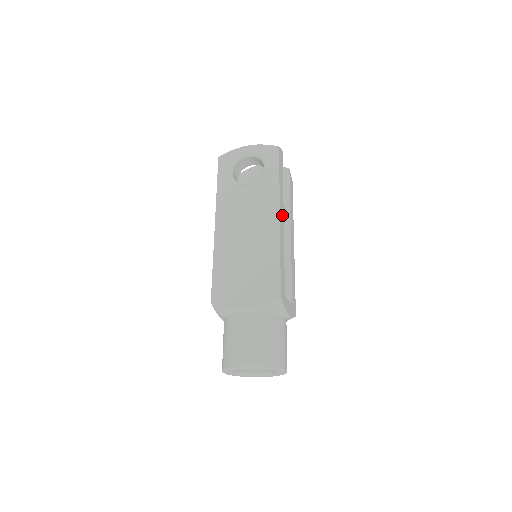
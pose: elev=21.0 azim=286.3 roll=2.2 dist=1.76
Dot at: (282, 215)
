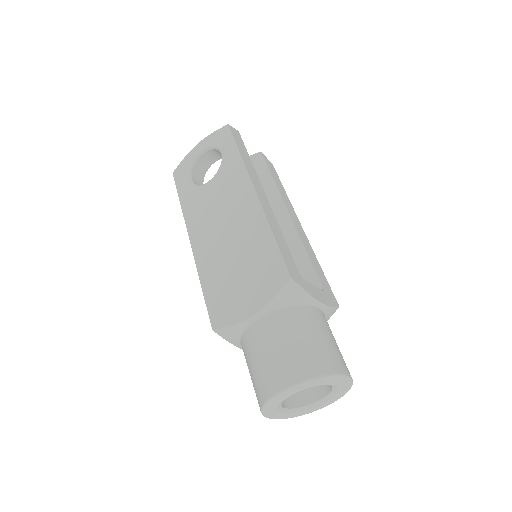
Dot at: (261, 190)
